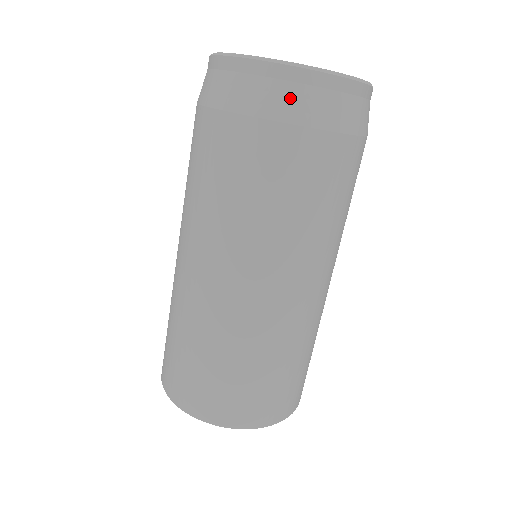
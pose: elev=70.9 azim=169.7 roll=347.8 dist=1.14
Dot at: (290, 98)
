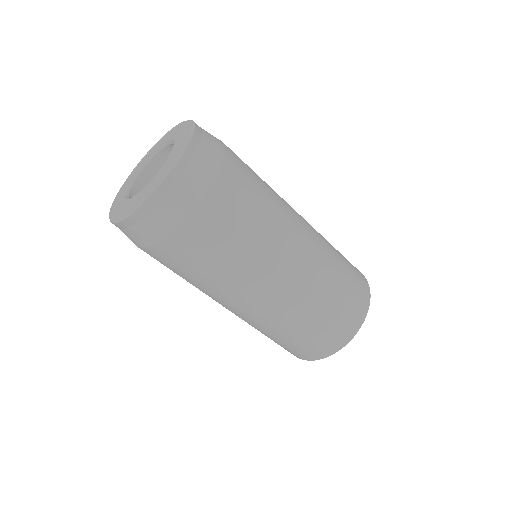
Dot at: (146, 229)
